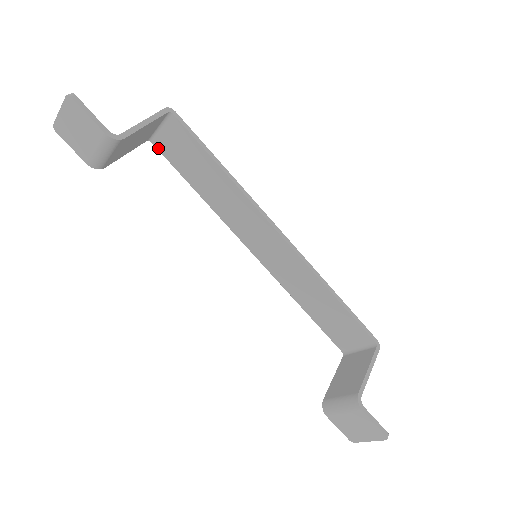
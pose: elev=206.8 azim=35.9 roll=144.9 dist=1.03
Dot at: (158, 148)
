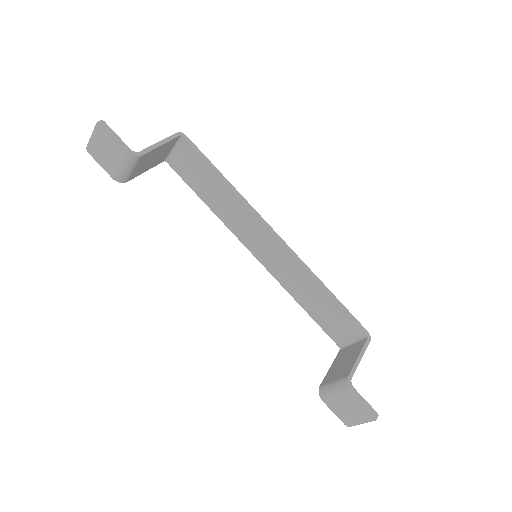
Dot at: (173, 167)
